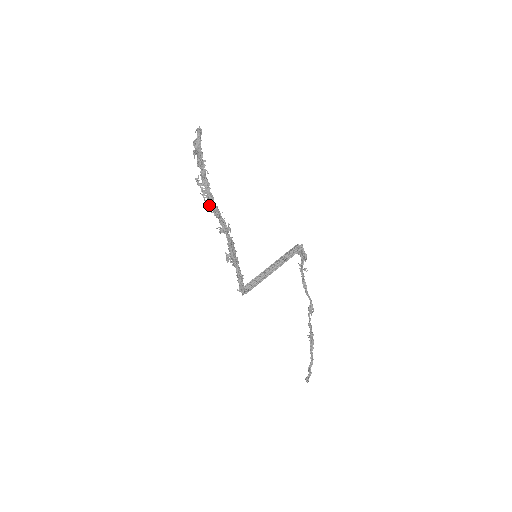
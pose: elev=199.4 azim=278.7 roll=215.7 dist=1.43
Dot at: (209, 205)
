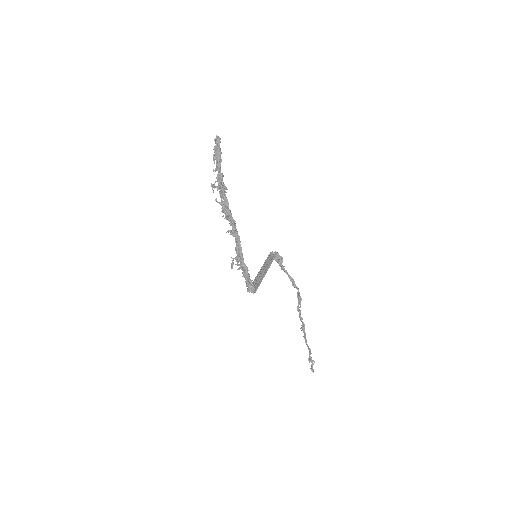
Dot at: occluded
